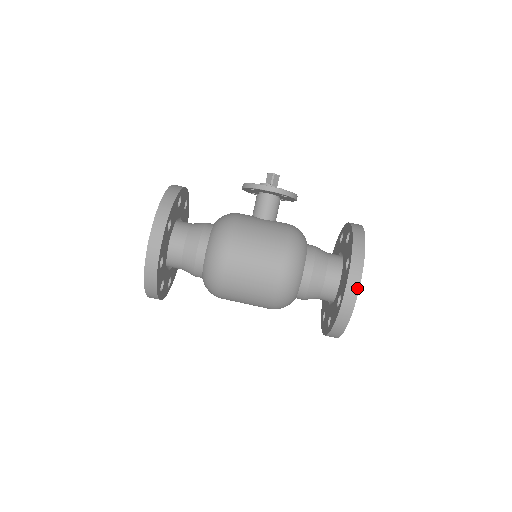
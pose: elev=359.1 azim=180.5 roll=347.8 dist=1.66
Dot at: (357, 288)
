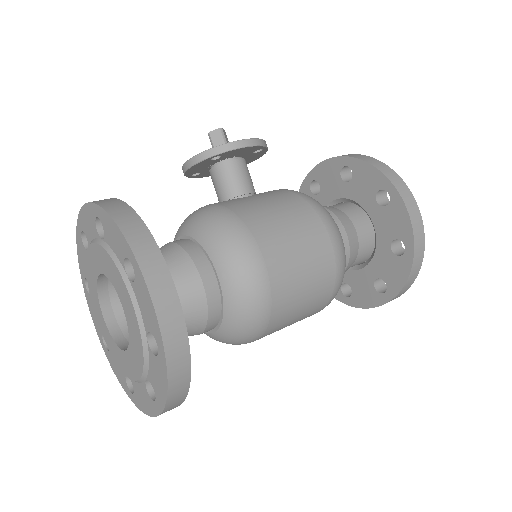
Dot at: (419, 216)
